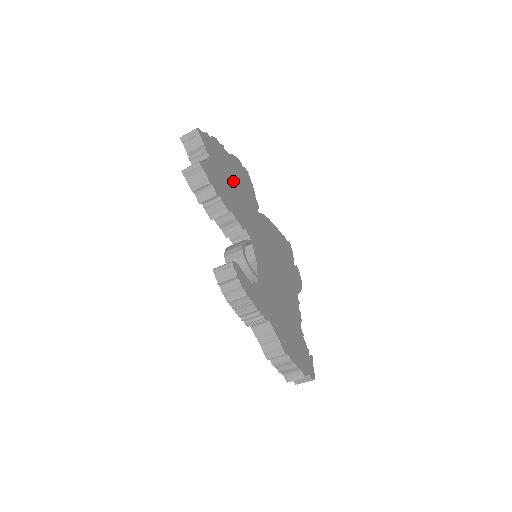
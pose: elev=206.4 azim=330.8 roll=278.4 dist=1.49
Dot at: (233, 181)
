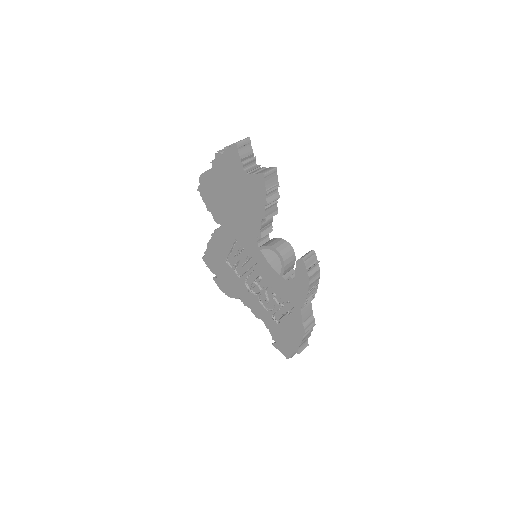
Dot at: occluded
